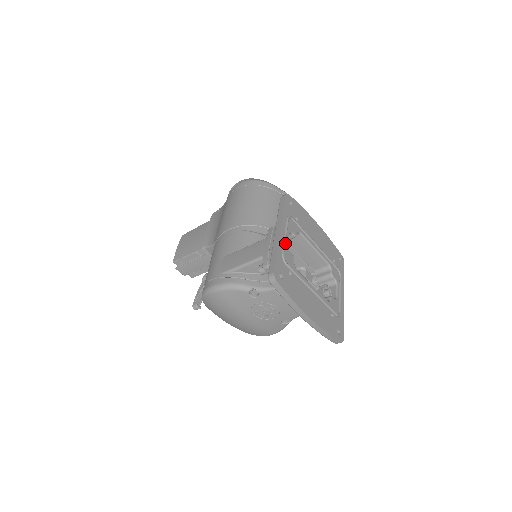
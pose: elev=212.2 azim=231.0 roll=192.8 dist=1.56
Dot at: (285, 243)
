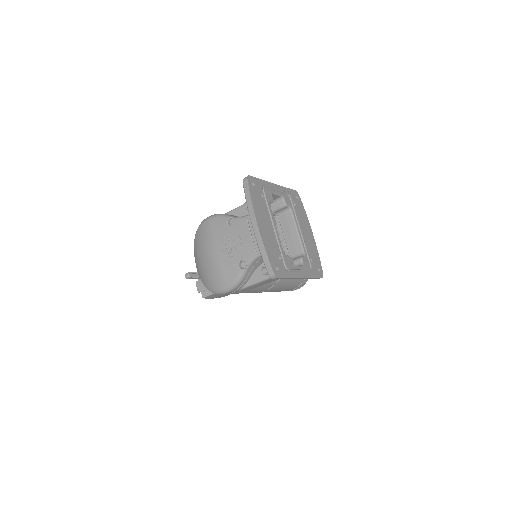
Dot at: (272, 188)
